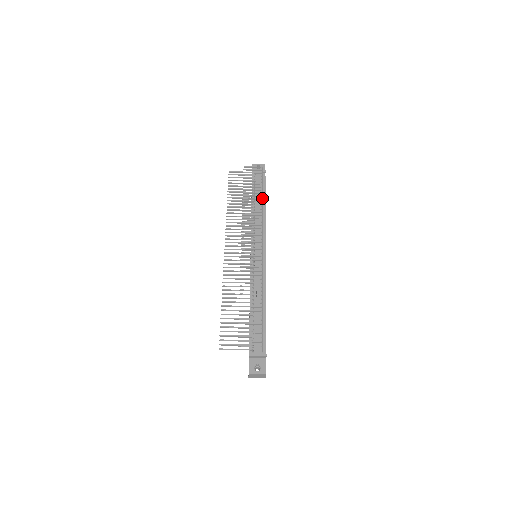
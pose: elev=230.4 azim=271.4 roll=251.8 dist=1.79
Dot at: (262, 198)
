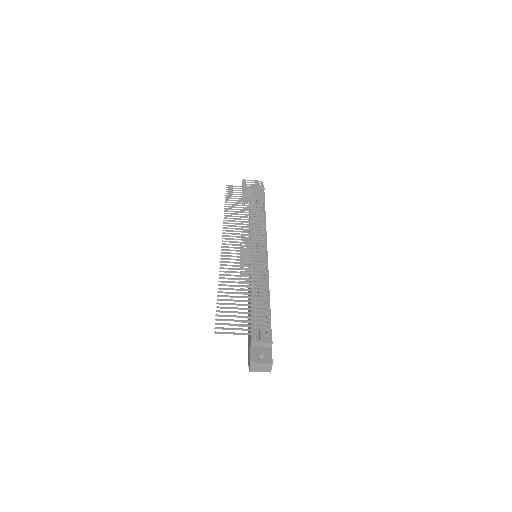
Dot at: occluded
